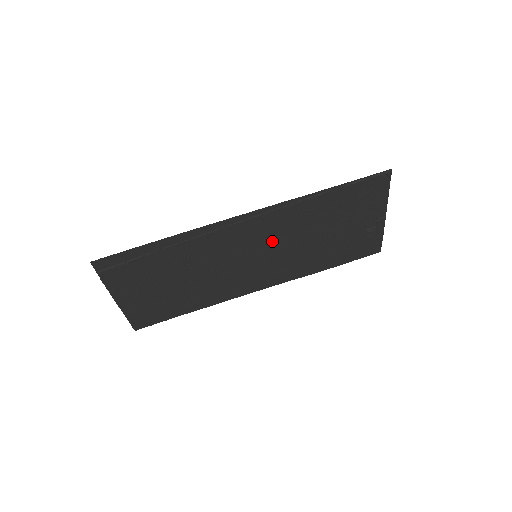
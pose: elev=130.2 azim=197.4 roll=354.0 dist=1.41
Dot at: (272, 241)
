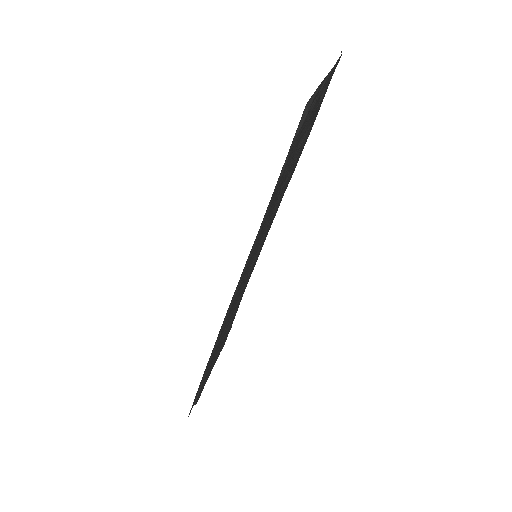
Dot at: (257, 248)
